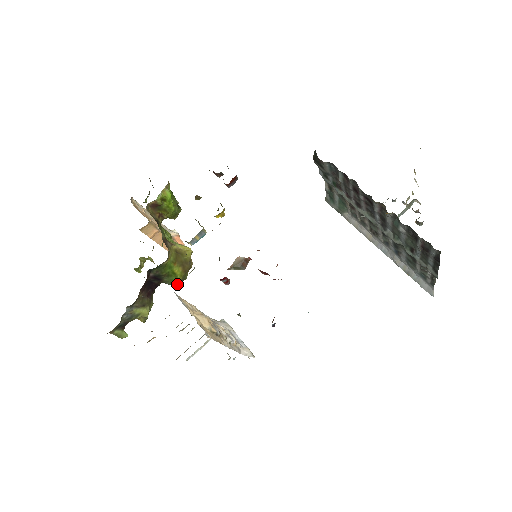
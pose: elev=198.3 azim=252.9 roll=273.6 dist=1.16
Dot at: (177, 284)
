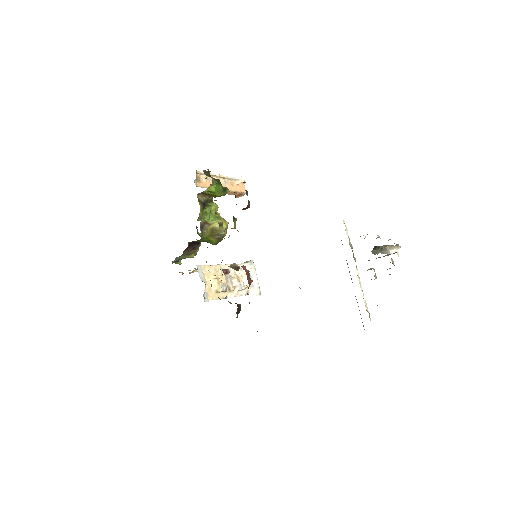
Dot at: (214, 244)
